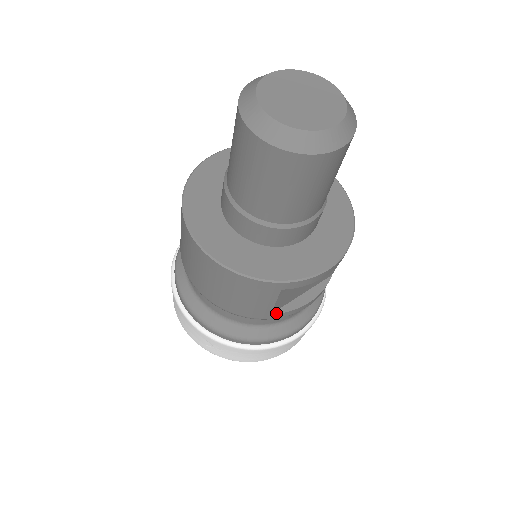
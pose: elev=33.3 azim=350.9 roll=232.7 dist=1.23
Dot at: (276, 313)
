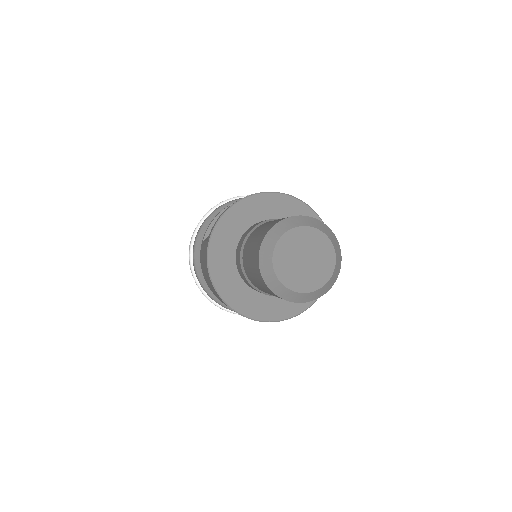
Dot at: occluded
